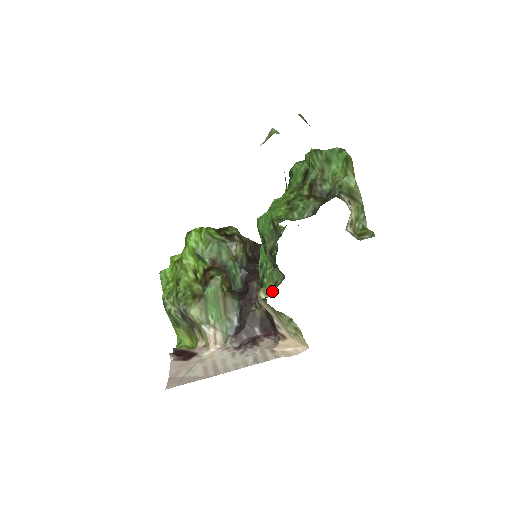
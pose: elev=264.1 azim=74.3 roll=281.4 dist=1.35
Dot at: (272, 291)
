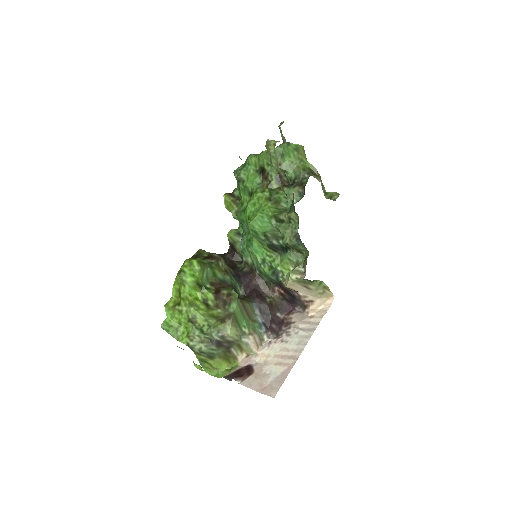
Dot at: (300, 269)
